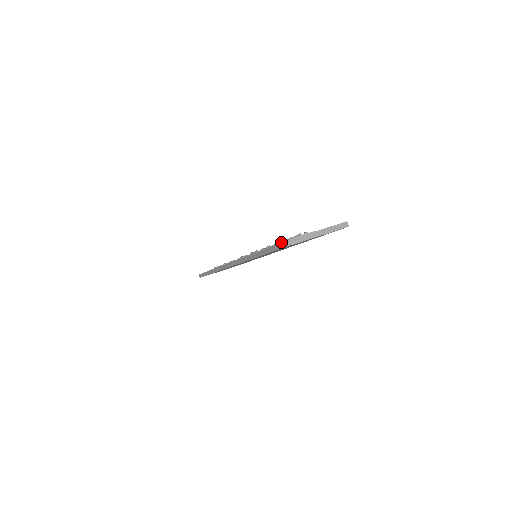
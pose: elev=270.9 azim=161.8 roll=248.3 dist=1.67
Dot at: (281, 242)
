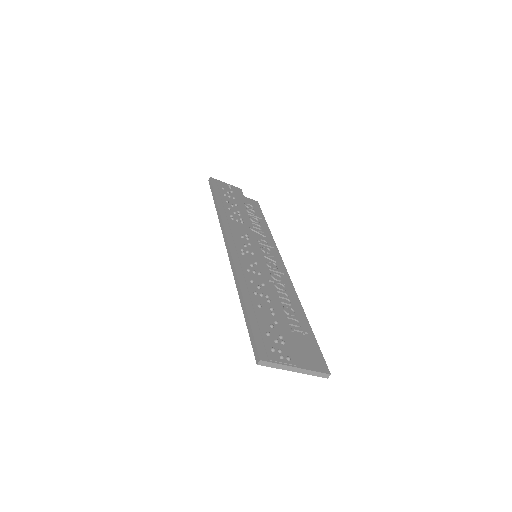
Dot at: (259, 356)
